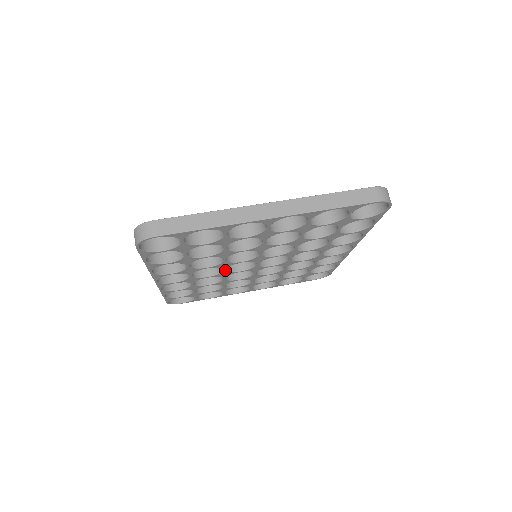
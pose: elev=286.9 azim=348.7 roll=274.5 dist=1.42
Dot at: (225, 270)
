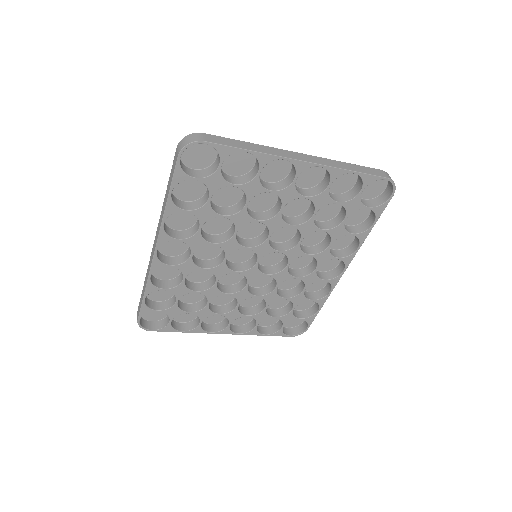
Dot at: occluded
